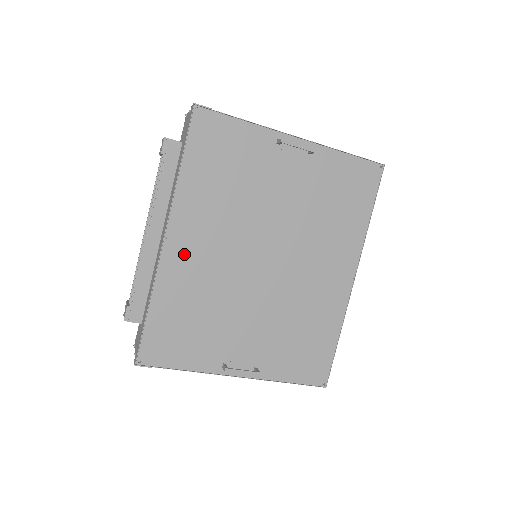
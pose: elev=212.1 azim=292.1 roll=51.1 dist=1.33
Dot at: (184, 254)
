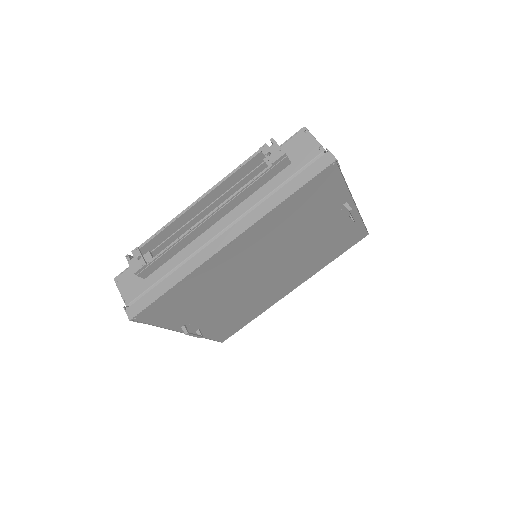
Dot at: (229, 257)
